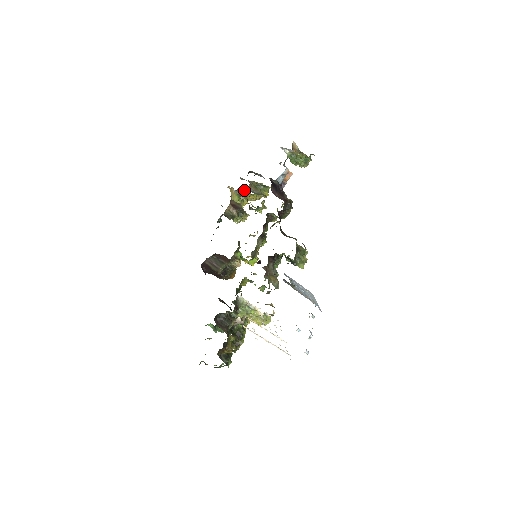
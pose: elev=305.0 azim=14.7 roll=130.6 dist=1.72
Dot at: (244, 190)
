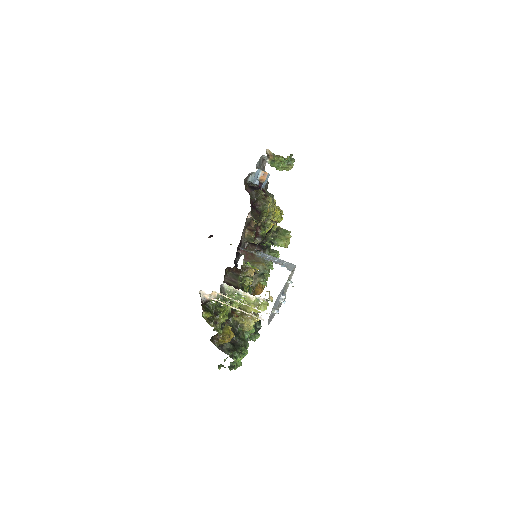
Dot at: occluded
